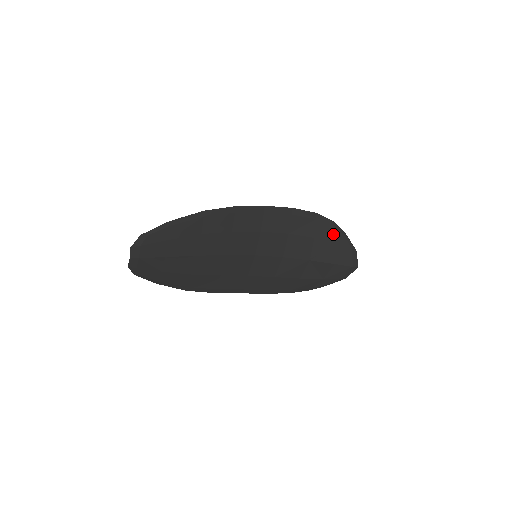
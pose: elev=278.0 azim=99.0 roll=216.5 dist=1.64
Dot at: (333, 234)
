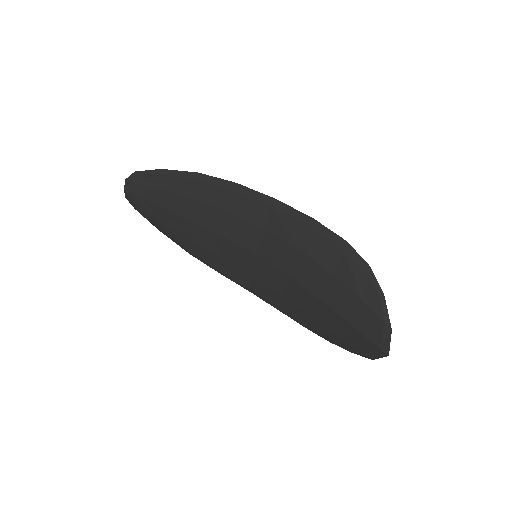
Dot at: (363, 284)
